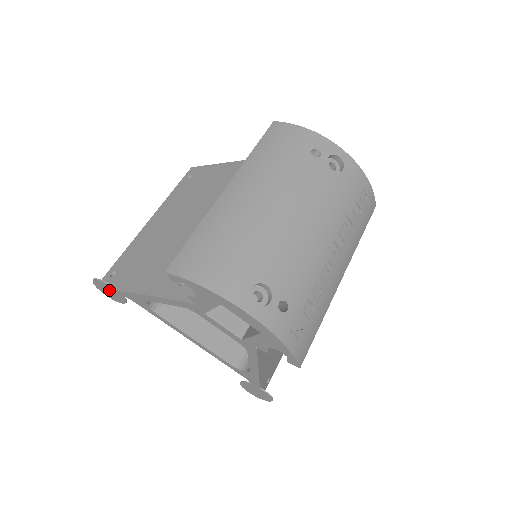
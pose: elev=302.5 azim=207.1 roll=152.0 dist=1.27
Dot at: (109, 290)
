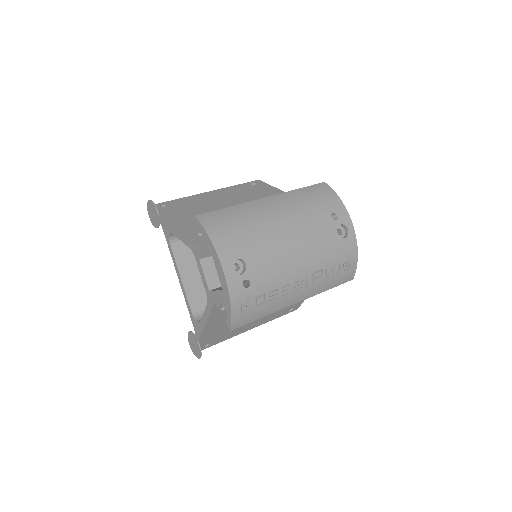
Dot at: (154, 213)
